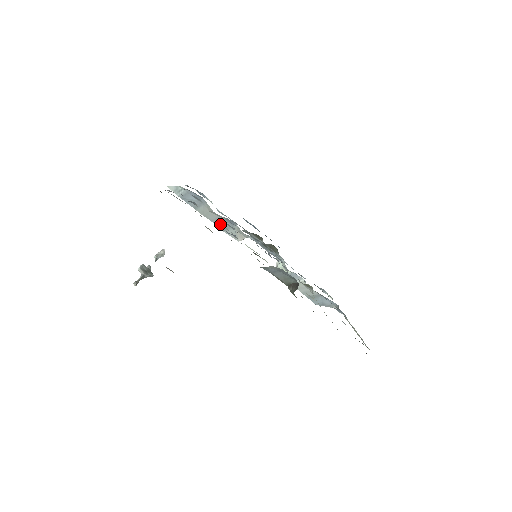
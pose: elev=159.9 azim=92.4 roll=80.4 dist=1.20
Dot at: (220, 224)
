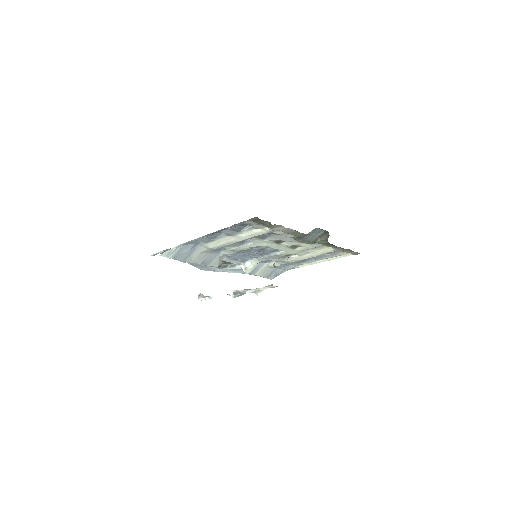
Dot at: (206, 260)
